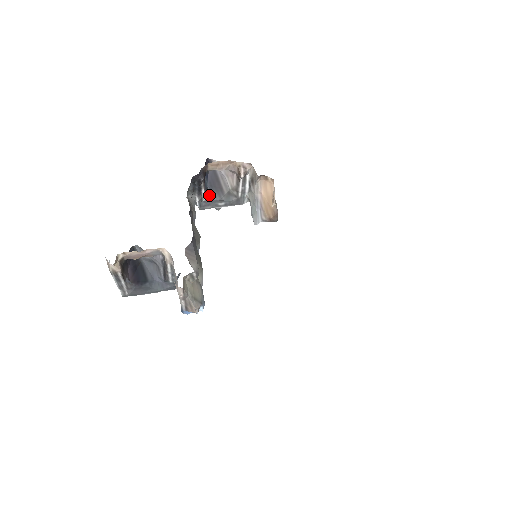
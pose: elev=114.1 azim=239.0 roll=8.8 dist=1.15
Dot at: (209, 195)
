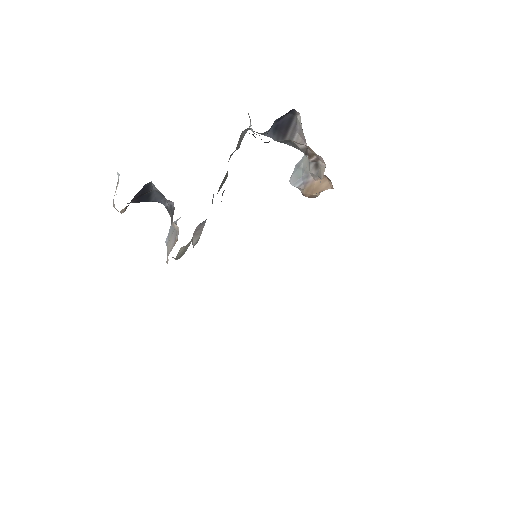
Dot at: (268, 132)
